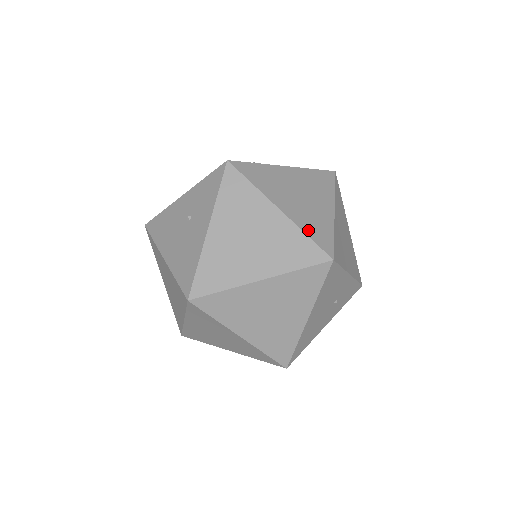
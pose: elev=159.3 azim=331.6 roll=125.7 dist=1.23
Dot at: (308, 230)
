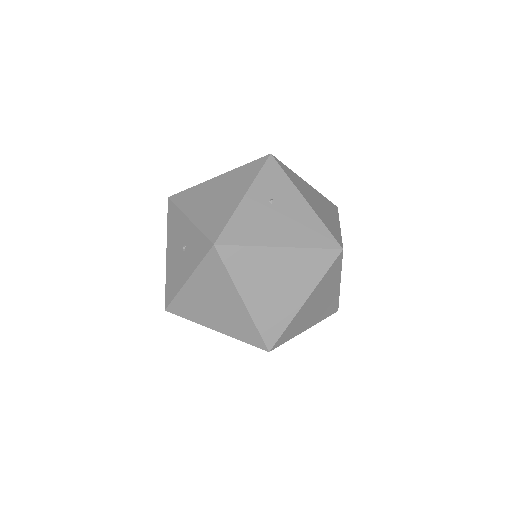
Dot at: (261, 323)
